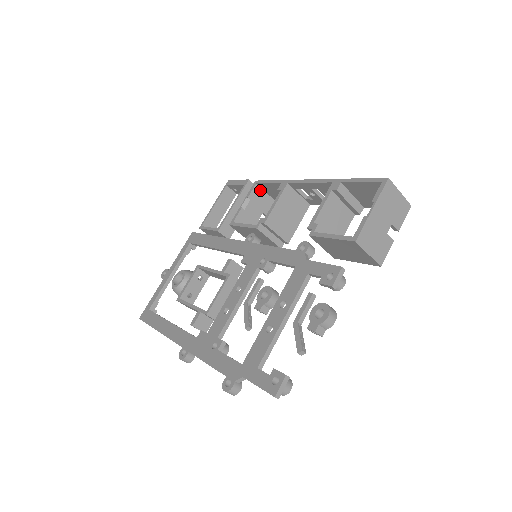
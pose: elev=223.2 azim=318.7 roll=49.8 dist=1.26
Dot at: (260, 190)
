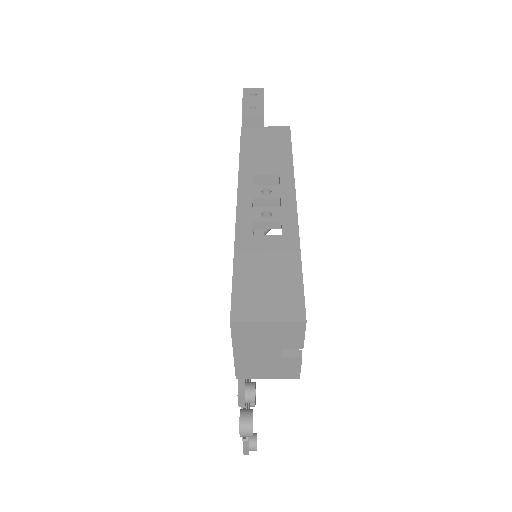
Dot at: occluded
